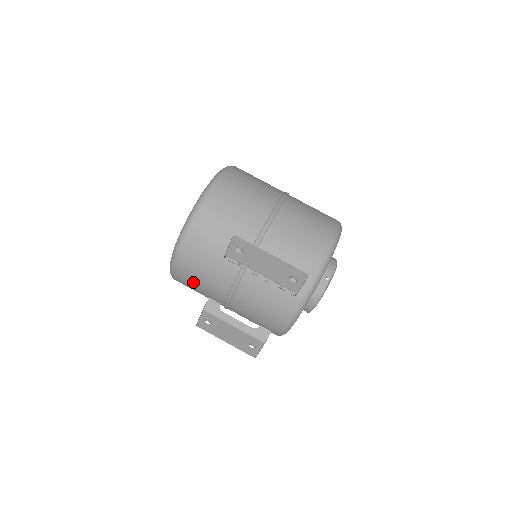
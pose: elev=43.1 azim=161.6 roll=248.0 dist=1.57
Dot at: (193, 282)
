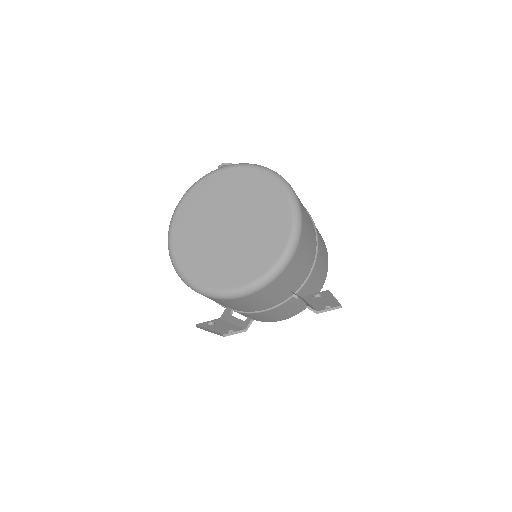
Dot at: (236, 304)
